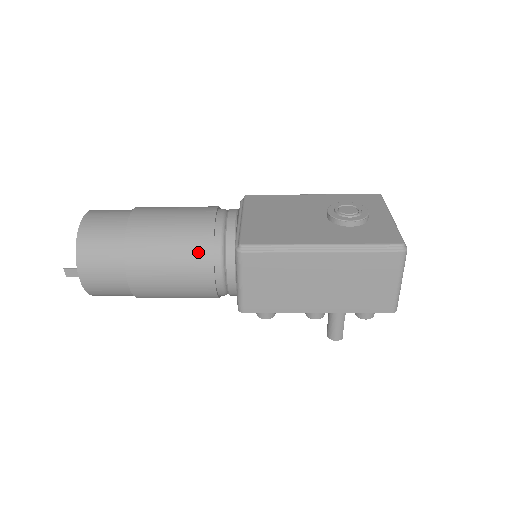
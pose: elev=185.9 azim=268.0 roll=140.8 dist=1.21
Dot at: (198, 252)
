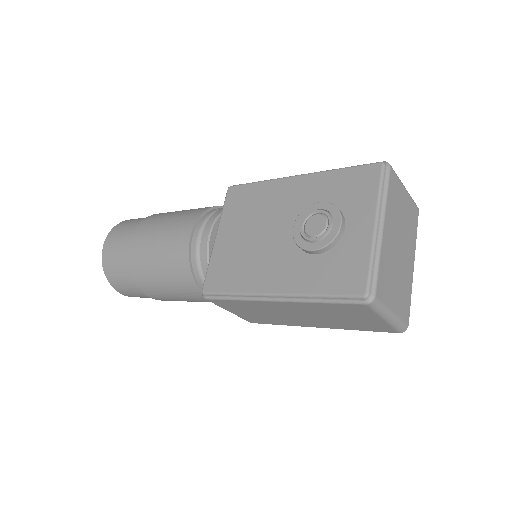
Dot at: (184, 283)
